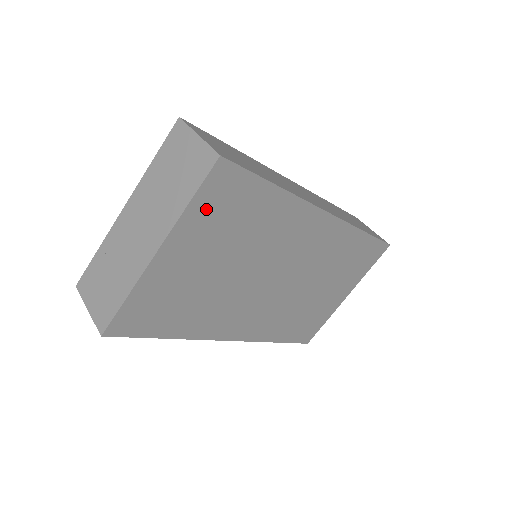
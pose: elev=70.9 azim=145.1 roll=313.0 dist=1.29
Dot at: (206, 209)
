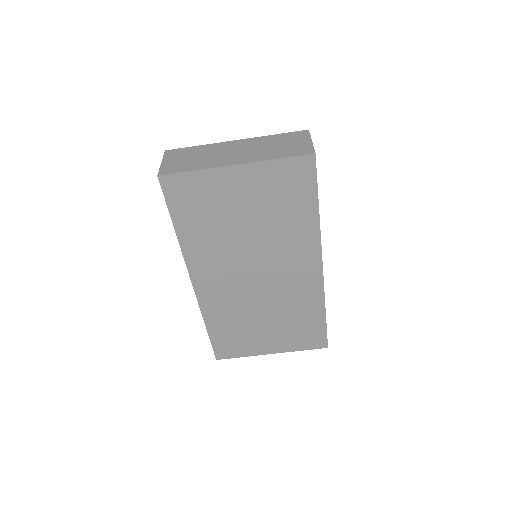
Dot at: (279, 173)
